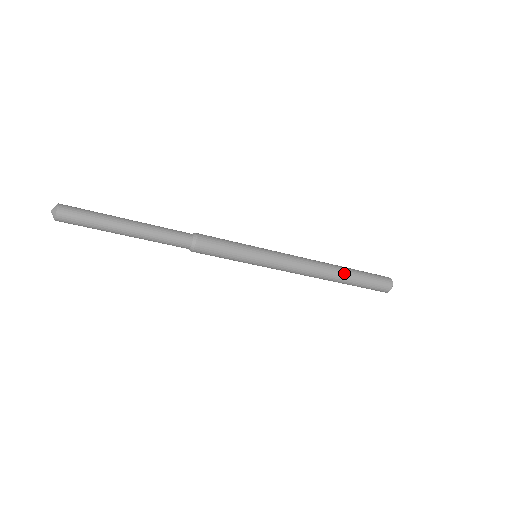
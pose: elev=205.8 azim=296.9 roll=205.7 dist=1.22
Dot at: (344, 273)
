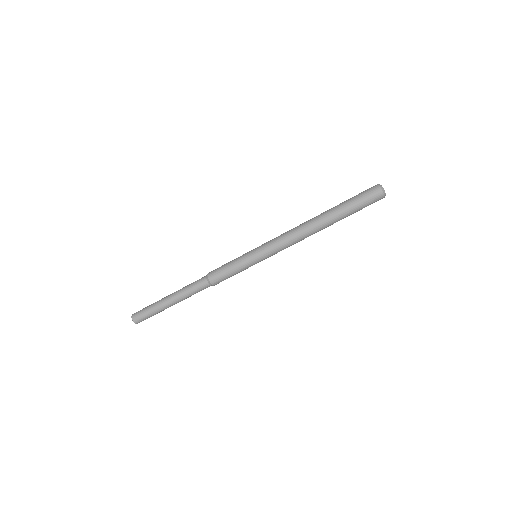
Dot at: (326, 212)
